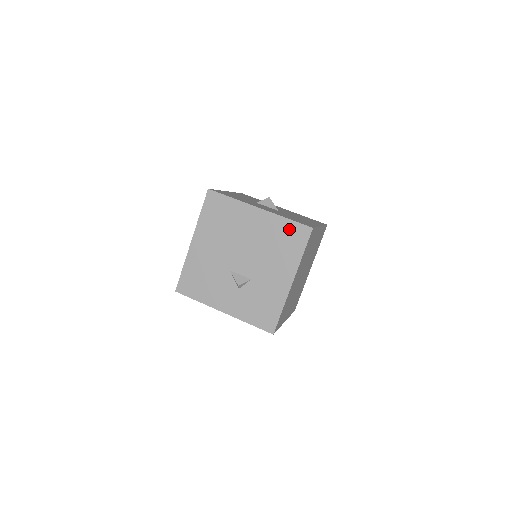
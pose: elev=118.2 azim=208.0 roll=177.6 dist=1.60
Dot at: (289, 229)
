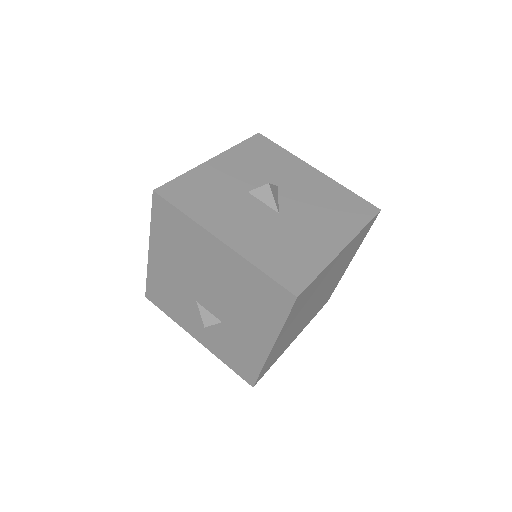
Dot at: (263, 285)
